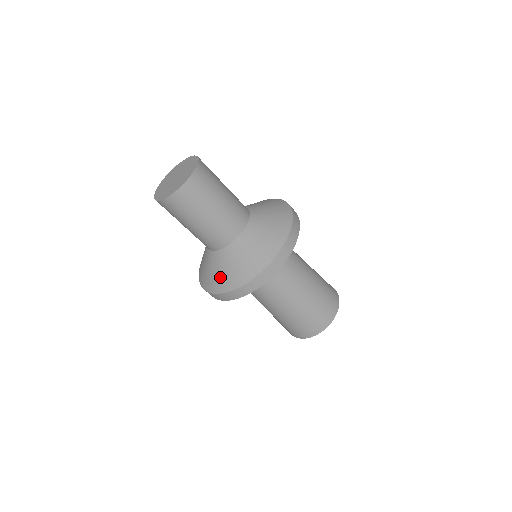
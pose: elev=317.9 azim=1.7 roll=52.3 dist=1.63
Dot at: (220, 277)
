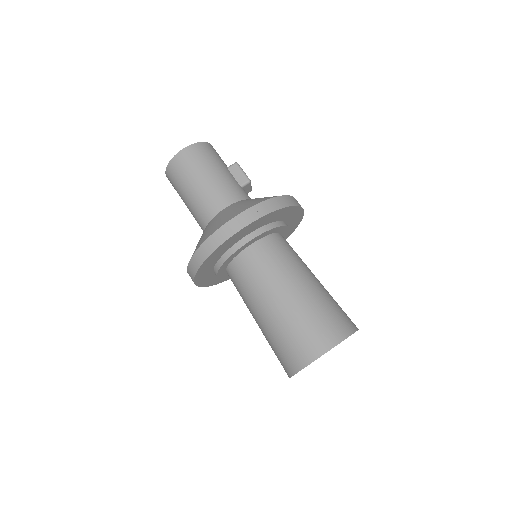
Dot at: occluded
